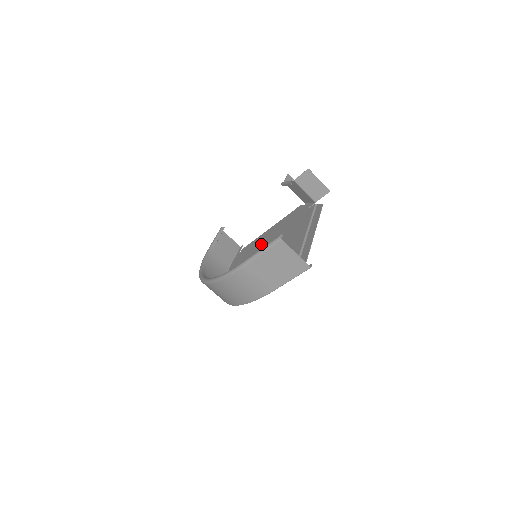
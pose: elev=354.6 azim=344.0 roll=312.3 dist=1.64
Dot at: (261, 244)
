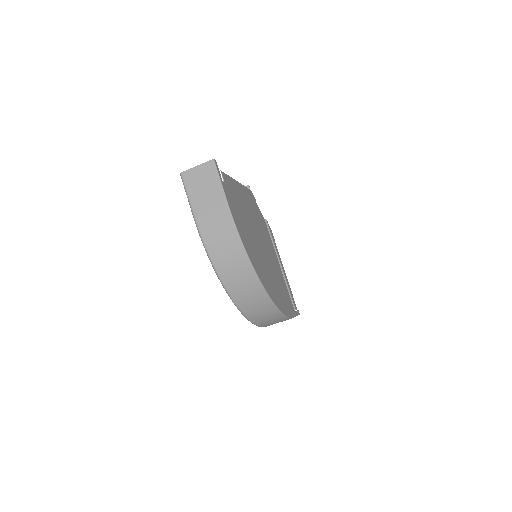
Dot at: (276, 269)
